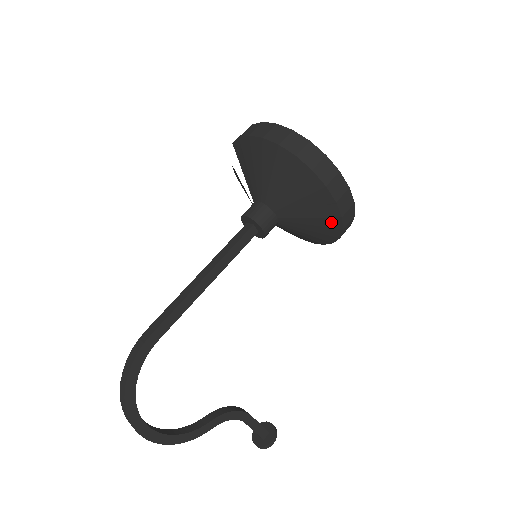
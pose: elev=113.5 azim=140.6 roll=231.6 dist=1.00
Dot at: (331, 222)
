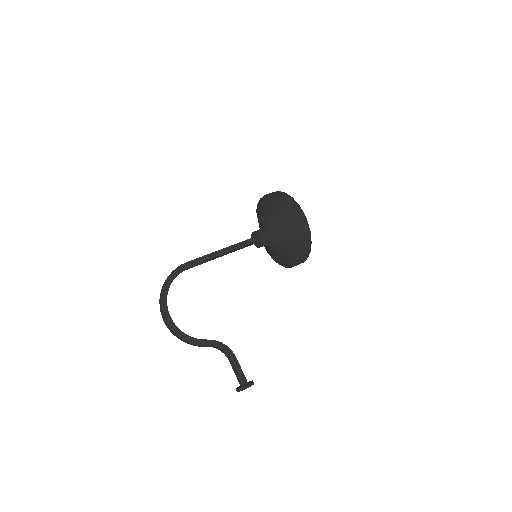
Dot at: (295, 231)
